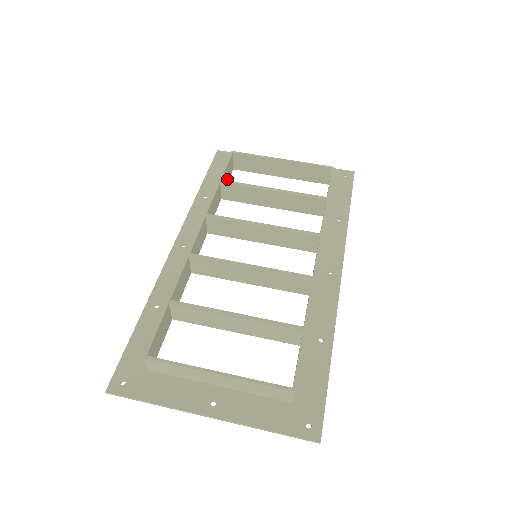
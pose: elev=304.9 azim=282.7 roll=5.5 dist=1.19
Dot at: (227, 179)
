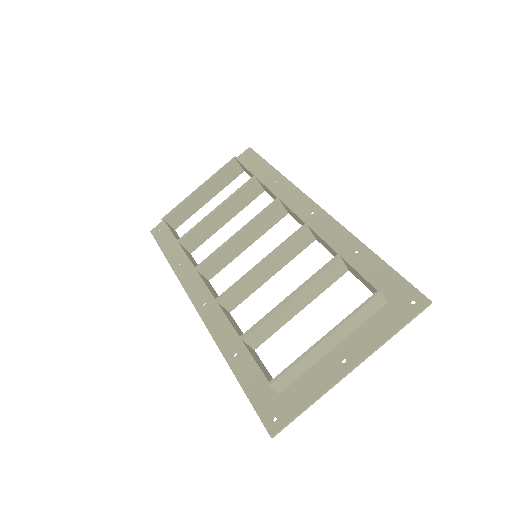
Dot at: occluded
